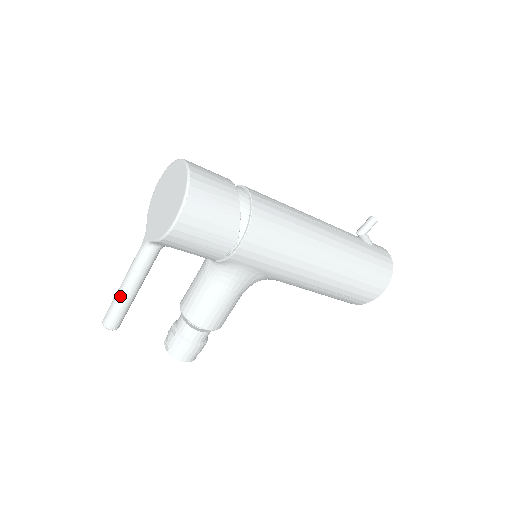
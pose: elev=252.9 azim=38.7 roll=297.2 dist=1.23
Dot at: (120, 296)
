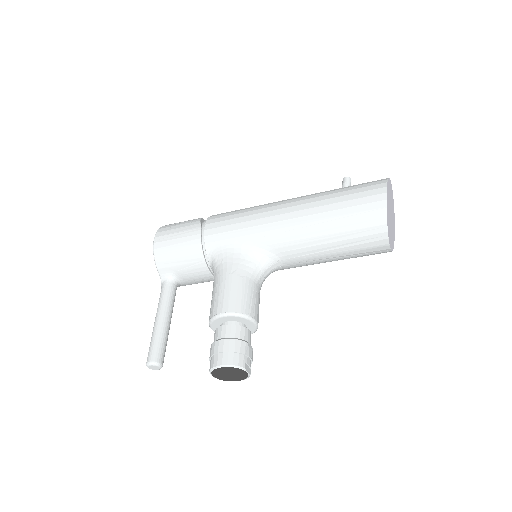
Dot at: (153, 331)
